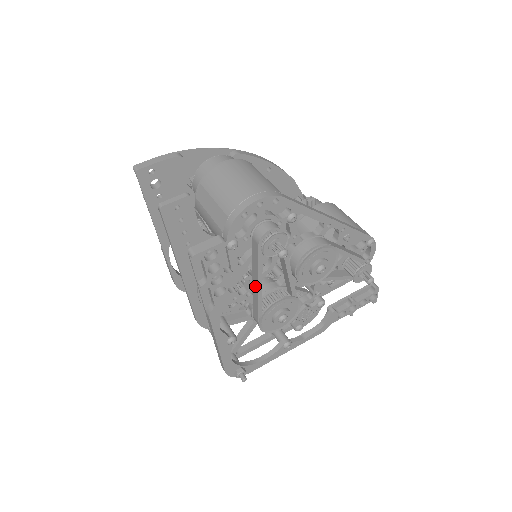
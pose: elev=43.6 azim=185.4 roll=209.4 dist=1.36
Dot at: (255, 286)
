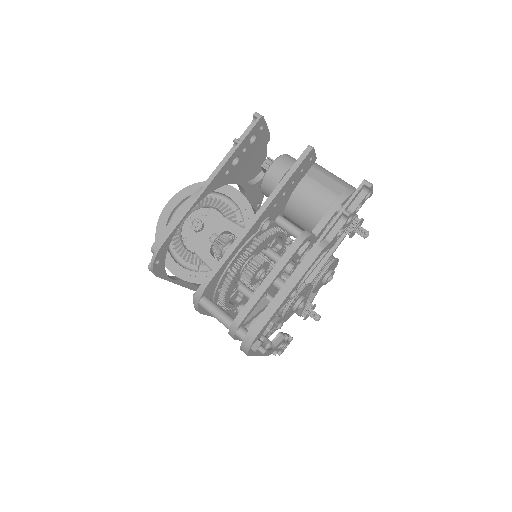
Dot at: occluded
